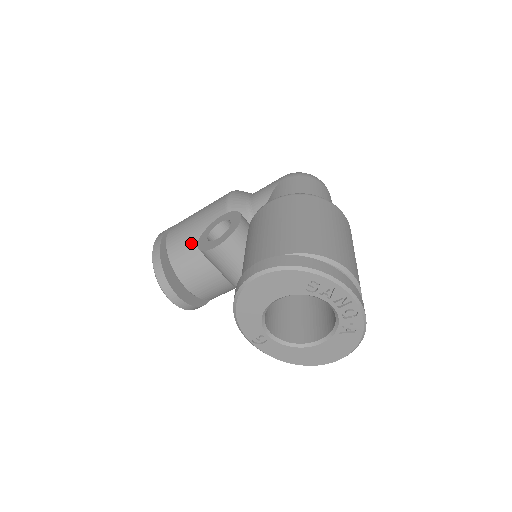
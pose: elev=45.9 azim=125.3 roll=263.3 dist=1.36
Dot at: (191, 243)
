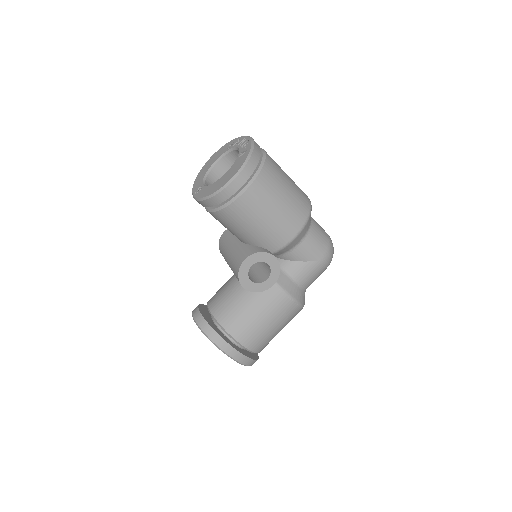
Dot at: occluded
